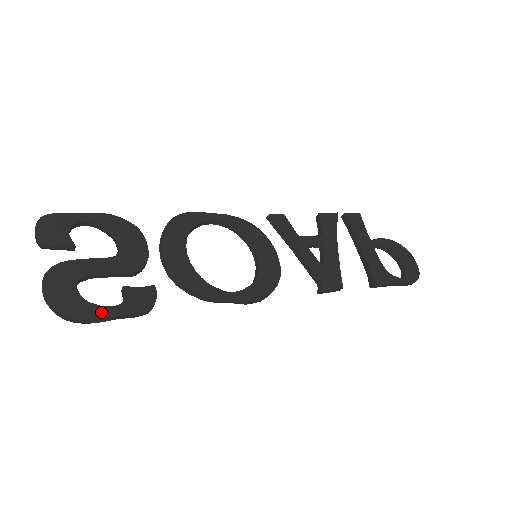
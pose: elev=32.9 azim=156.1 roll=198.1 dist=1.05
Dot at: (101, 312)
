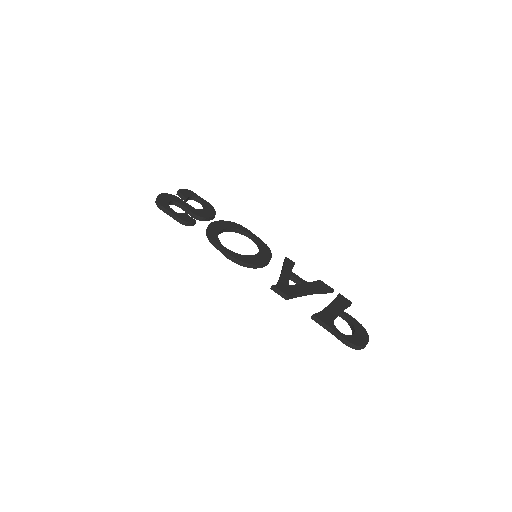
Dot at: (168, 208)
